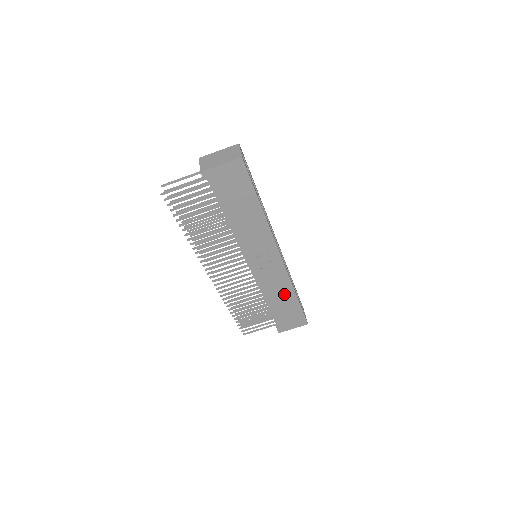
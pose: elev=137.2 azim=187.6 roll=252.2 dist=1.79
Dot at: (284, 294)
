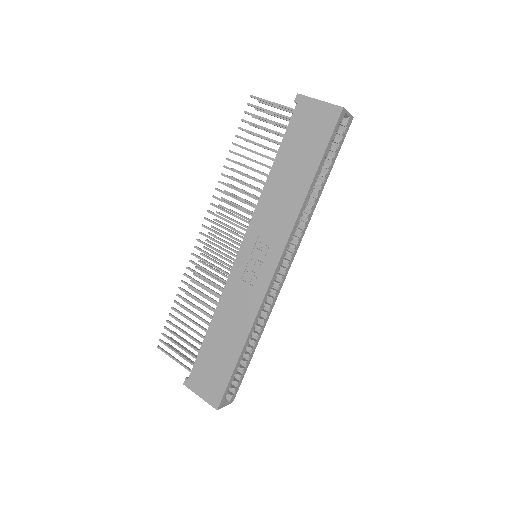
Dot at: (235, 330)
